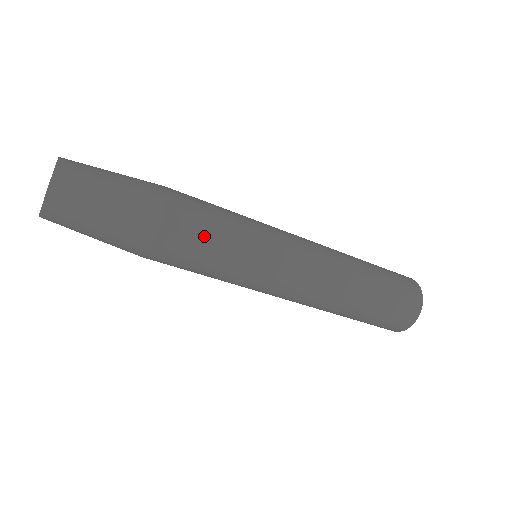
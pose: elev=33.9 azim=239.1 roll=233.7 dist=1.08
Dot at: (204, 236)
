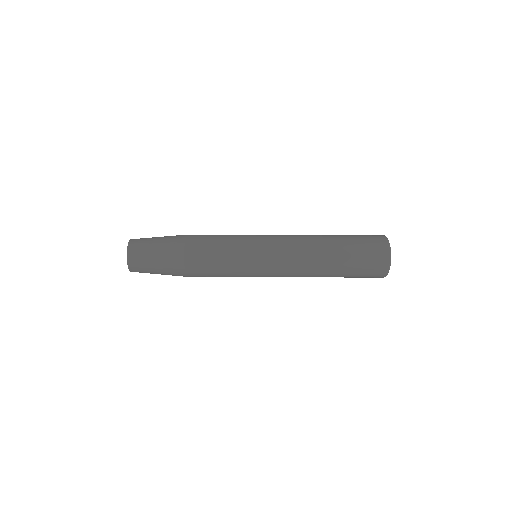
Dot at: (211, 237)
